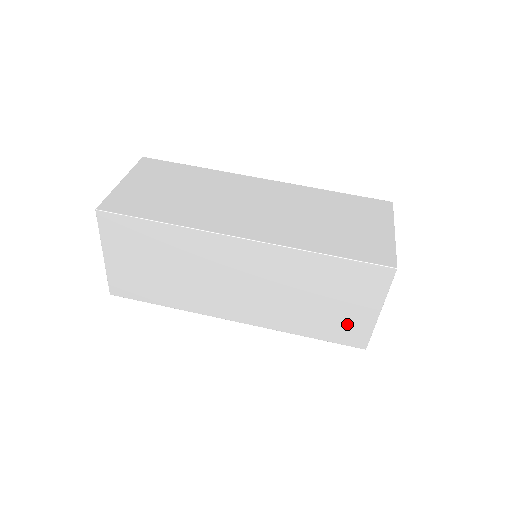
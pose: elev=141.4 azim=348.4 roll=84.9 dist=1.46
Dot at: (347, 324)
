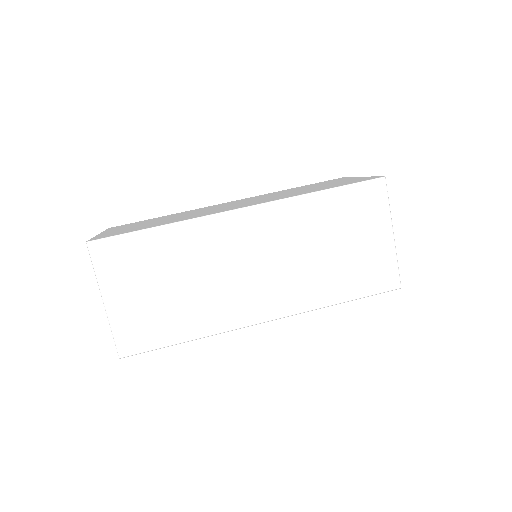
Dot at: (372, 264)
